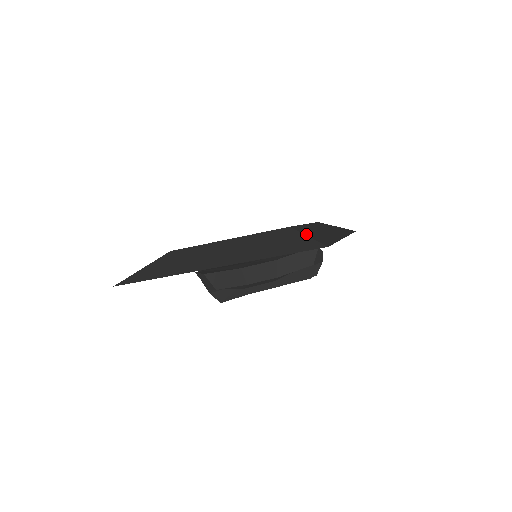
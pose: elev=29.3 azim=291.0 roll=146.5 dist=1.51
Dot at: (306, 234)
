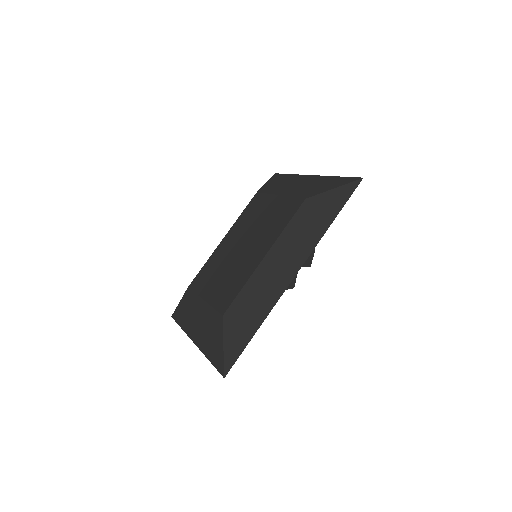
Dot at: (226, 338)
